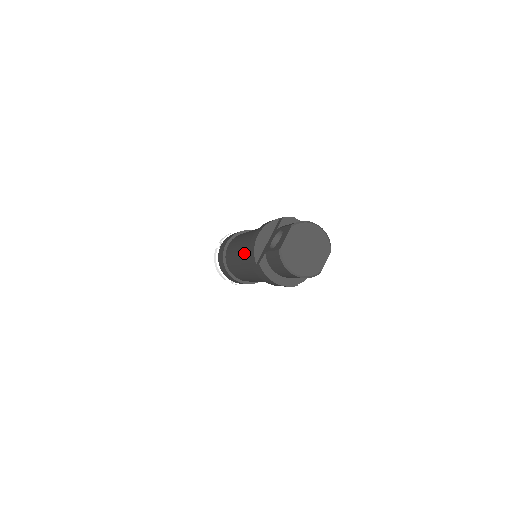
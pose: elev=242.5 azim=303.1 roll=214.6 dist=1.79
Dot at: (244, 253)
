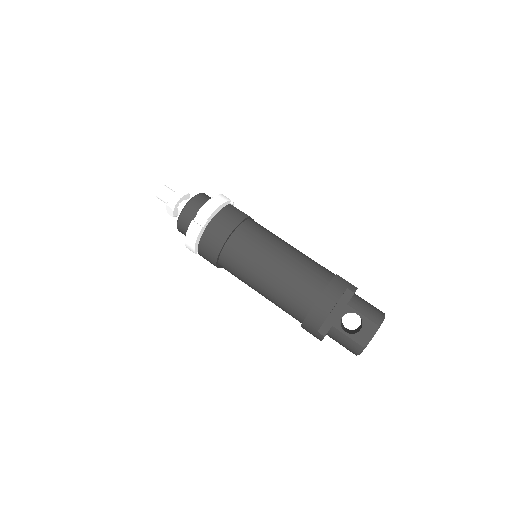
Dot at: (287, 296)
